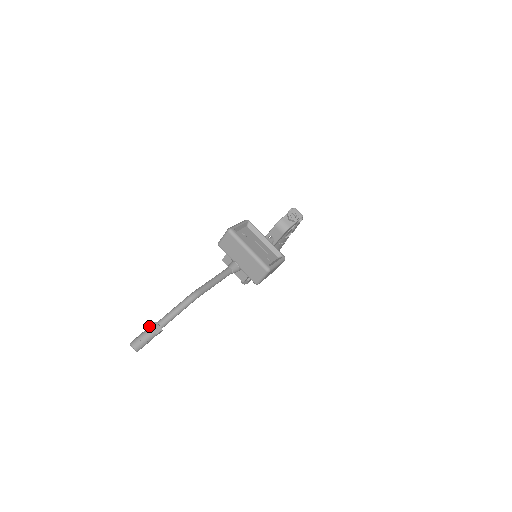
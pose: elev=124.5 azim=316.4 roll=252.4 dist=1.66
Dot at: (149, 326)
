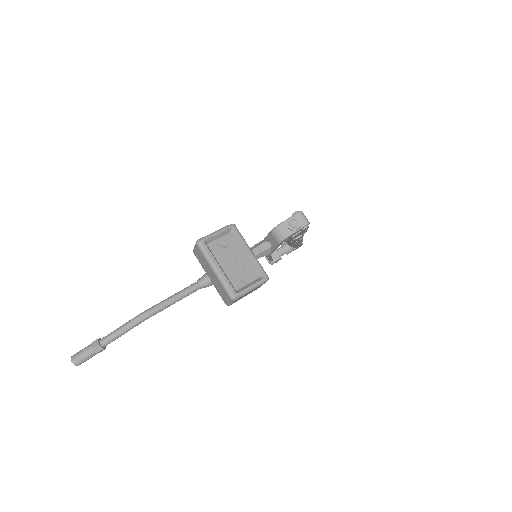
Dot at: (91, 343)
